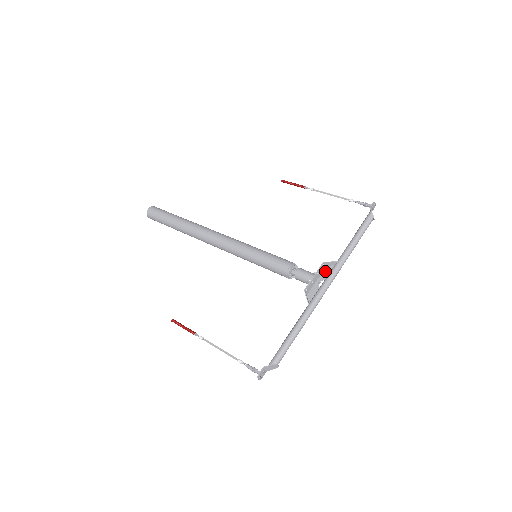
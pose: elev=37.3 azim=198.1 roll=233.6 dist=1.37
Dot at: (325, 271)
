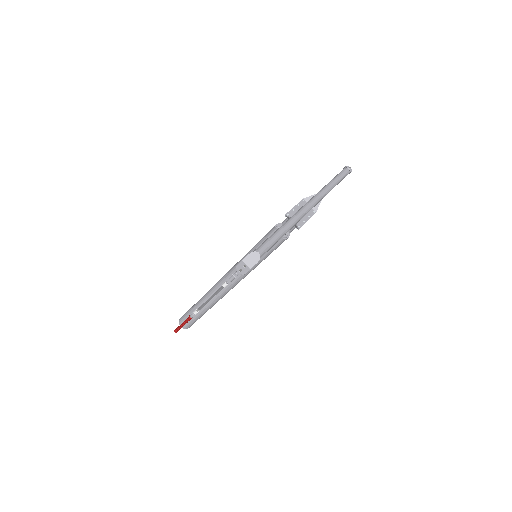
Dot at: occluded
